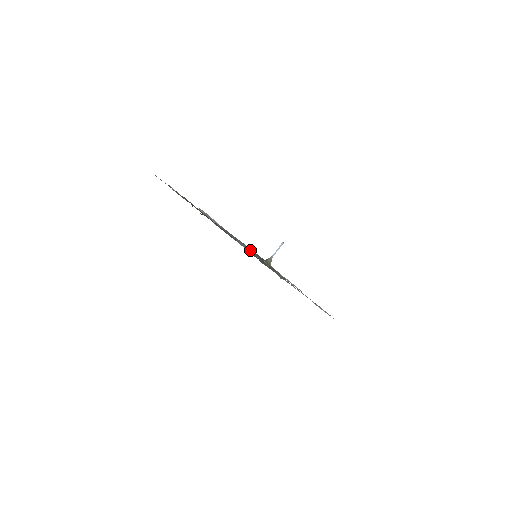
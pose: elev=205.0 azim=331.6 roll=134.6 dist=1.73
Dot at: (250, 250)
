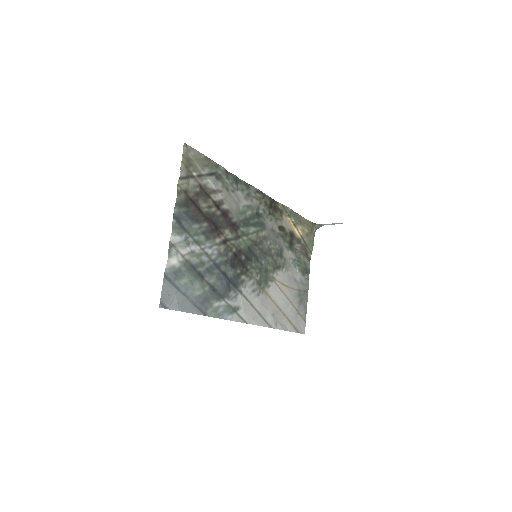
Dot at: (194, 297)
